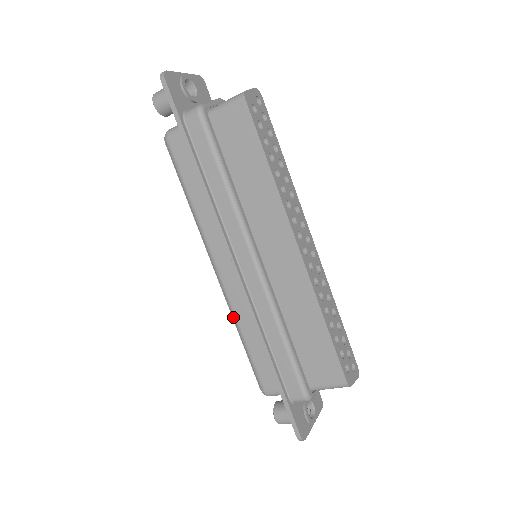
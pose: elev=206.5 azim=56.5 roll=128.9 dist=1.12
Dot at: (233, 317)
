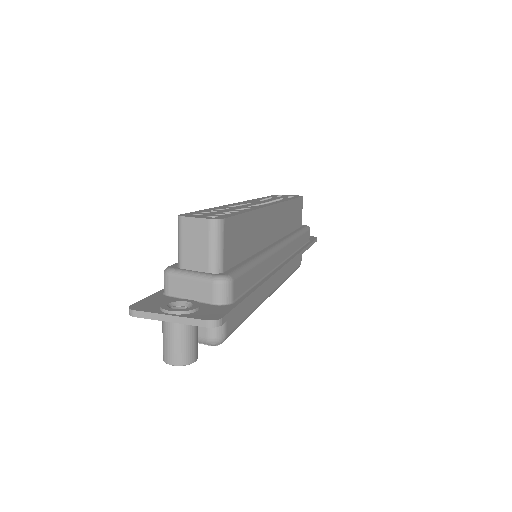
Dot at: occluded
